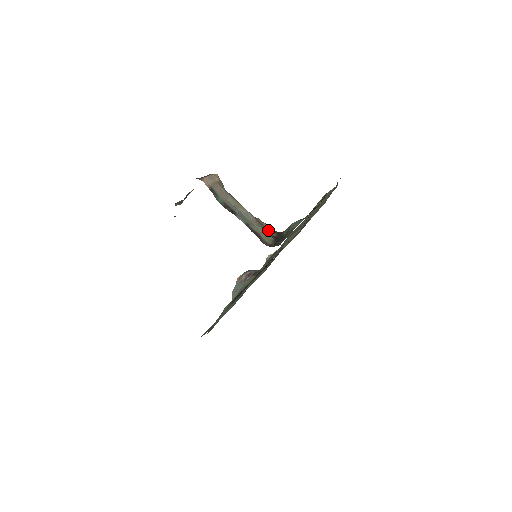
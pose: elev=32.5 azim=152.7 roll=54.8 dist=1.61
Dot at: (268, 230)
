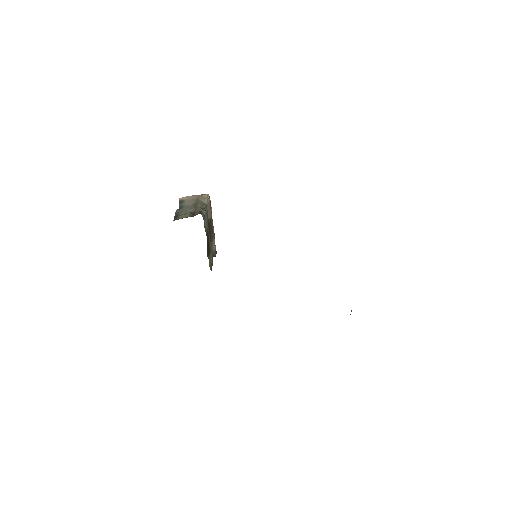
Dot at: (195, 214)
